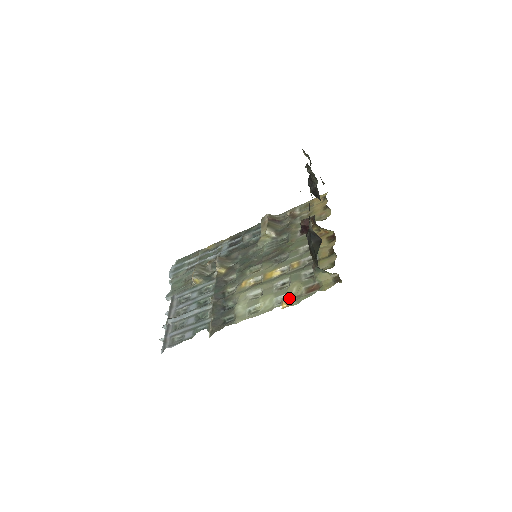
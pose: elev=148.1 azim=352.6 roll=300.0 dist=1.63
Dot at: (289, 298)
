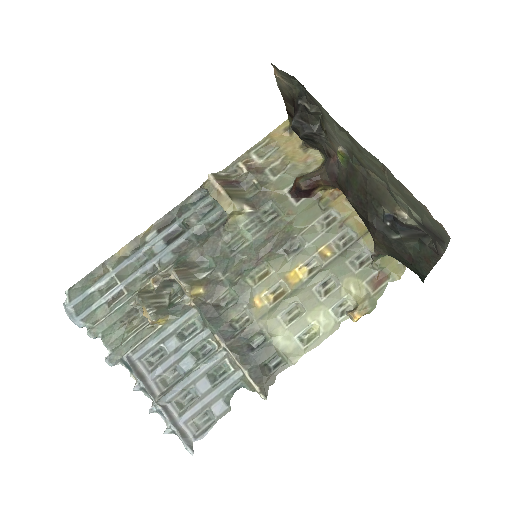
Dot at: (352, 303)
